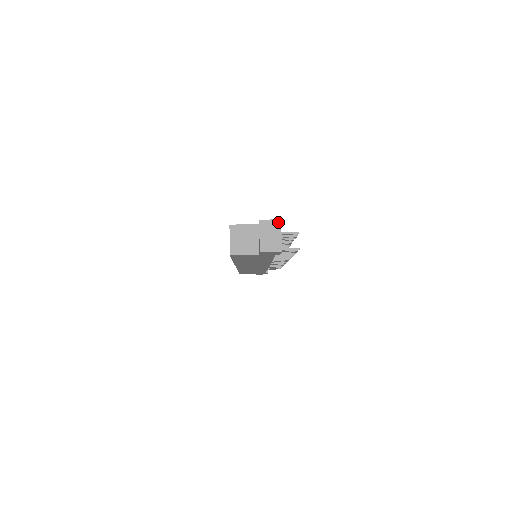
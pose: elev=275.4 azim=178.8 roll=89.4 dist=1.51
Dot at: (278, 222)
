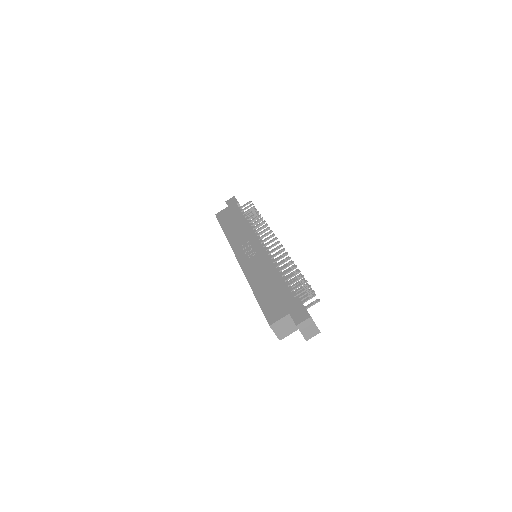
Dot at: (310, 319)
